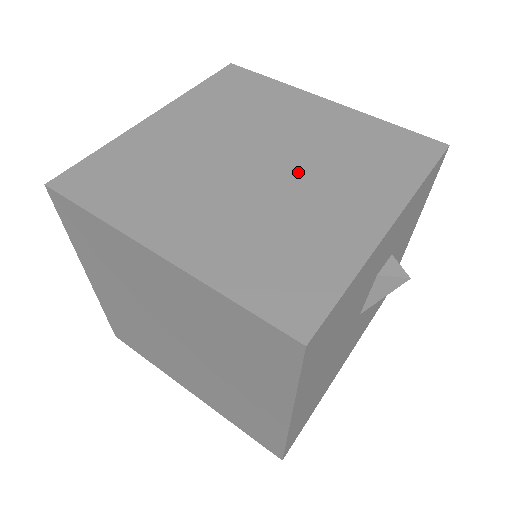
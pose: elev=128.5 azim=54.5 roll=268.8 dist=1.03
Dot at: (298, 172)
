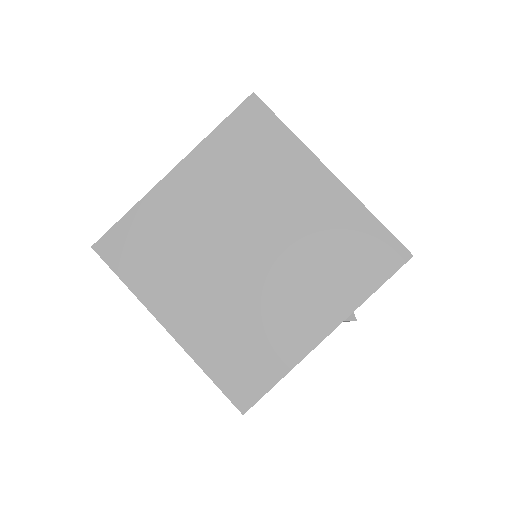
Dot at: (277, 267)
